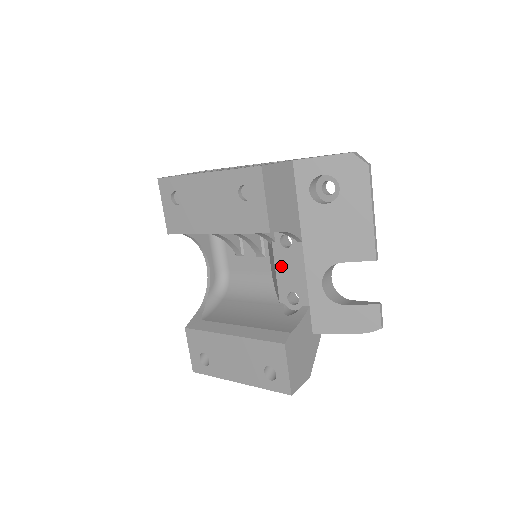
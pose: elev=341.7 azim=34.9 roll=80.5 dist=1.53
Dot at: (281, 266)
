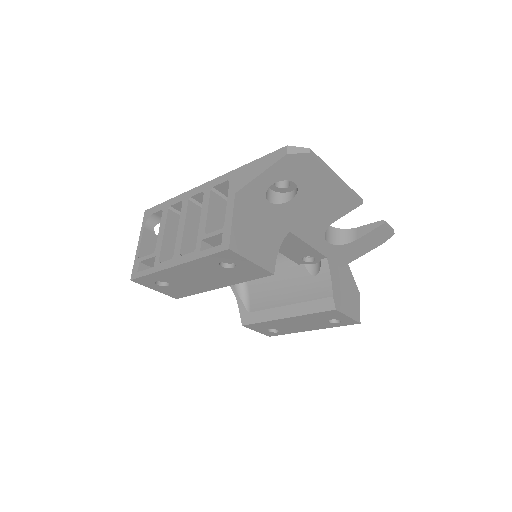
Dot at: (282, 249)
